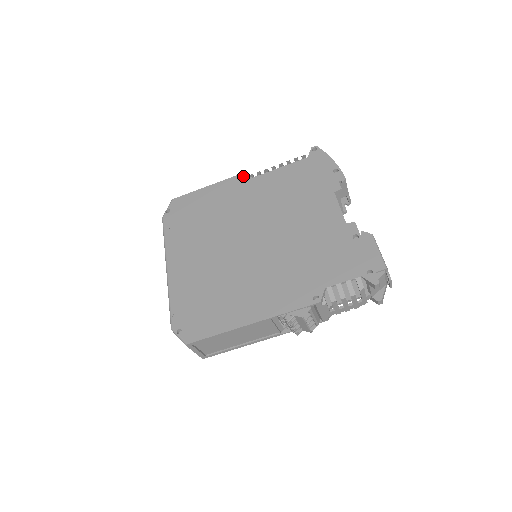
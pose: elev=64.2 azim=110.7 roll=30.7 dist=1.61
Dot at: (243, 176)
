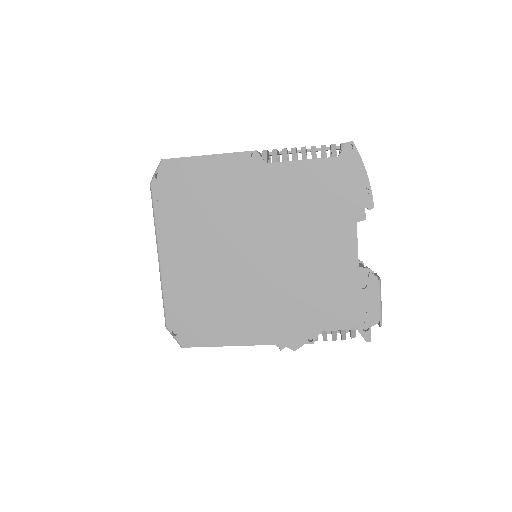
Dot at: (255, 152)
